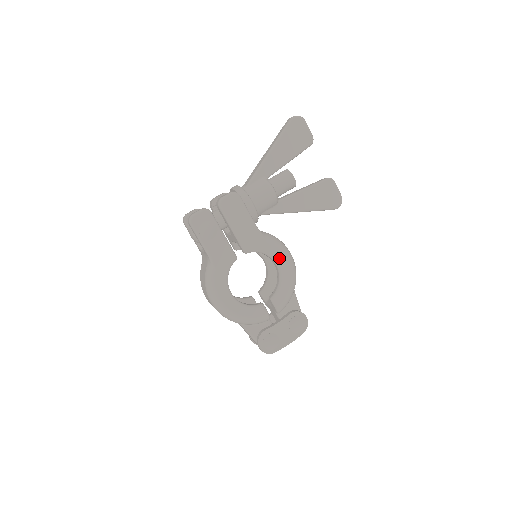
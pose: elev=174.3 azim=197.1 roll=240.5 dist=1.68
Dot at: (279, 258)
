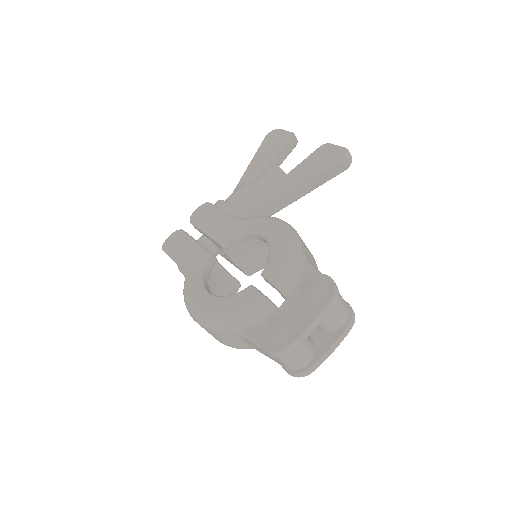
Dot at: (262, 228)
